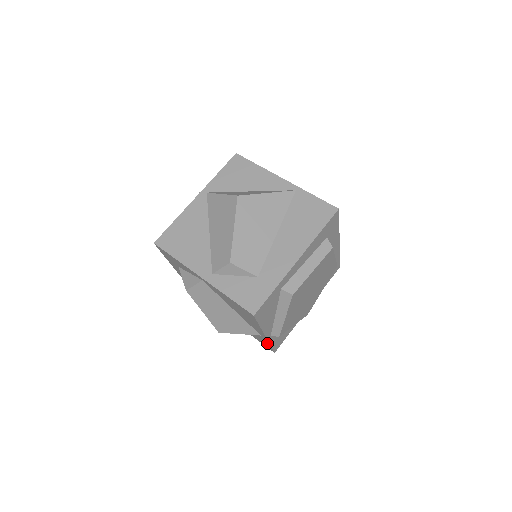
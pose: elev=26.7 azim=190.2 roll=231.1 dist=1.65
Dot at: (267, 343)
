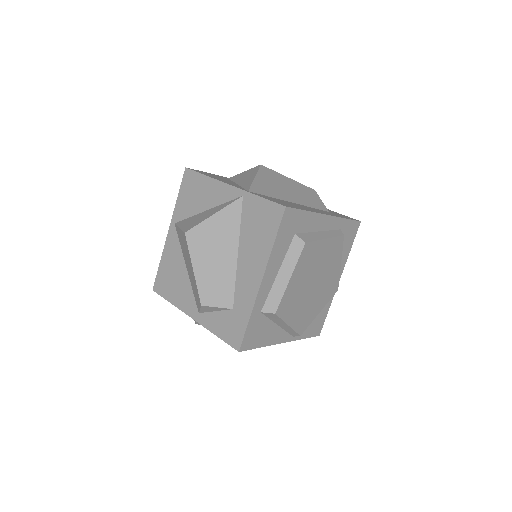
Dot at: occluded
